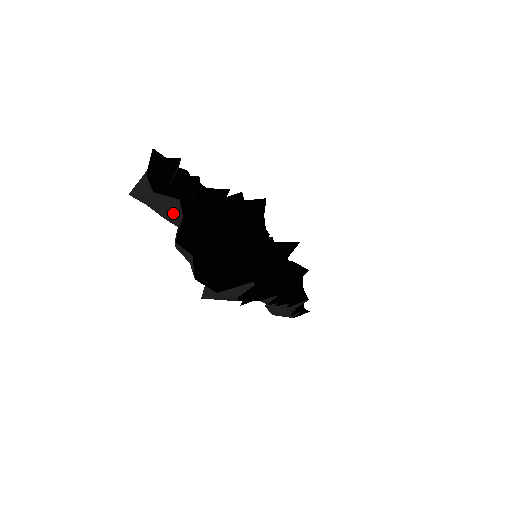
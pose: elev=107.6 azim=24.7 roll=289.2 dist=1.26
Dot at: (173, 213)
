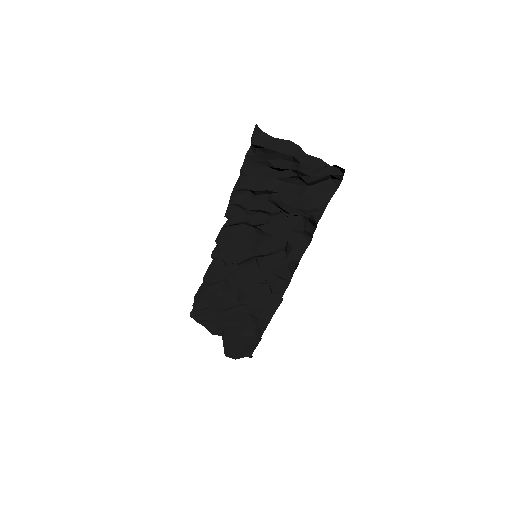
Dot at: (290, 147)
